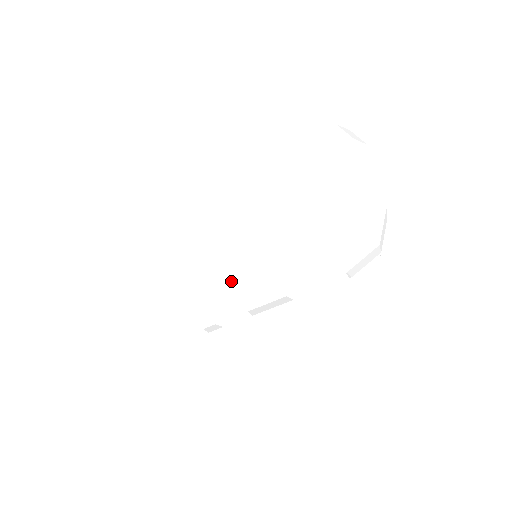
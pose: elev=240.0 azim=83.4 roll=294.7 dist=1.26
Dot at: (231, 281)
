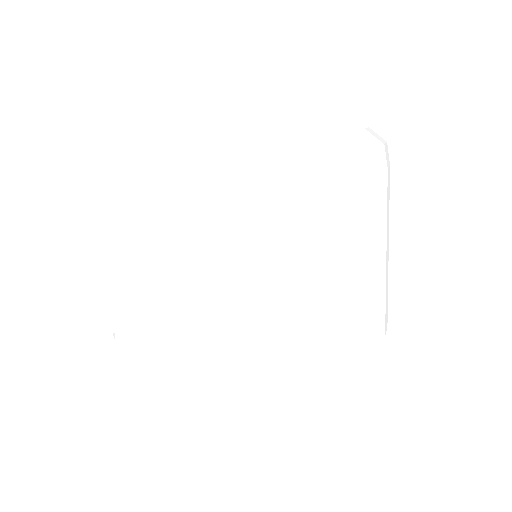
Dot at: occluded
